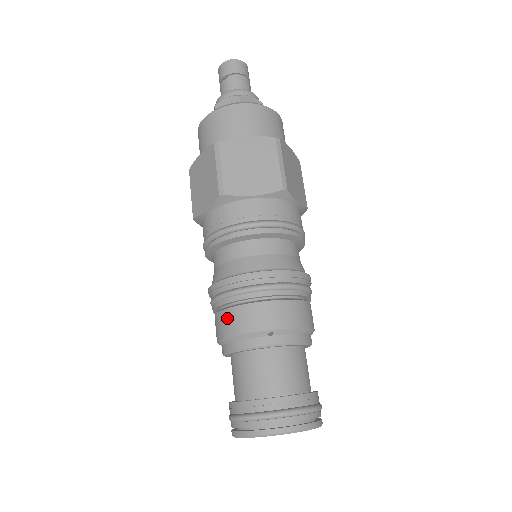
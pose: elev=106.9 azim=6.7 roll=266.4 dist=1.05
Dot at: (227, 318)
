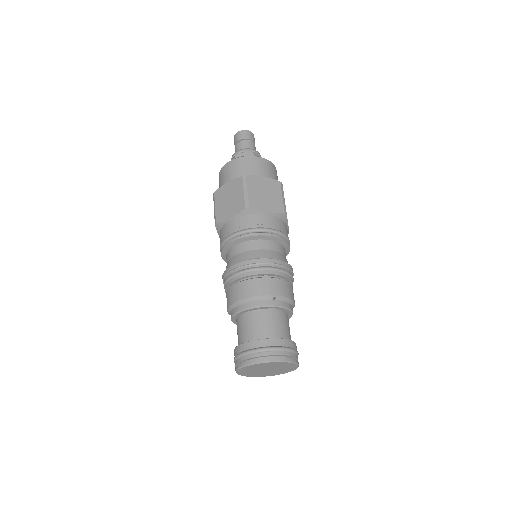
Dot at: (244, 286)
